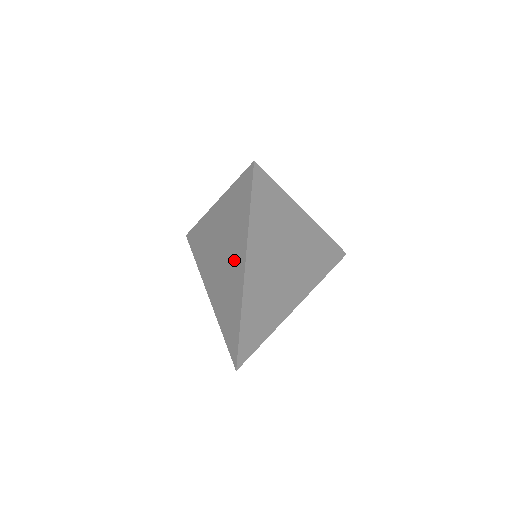
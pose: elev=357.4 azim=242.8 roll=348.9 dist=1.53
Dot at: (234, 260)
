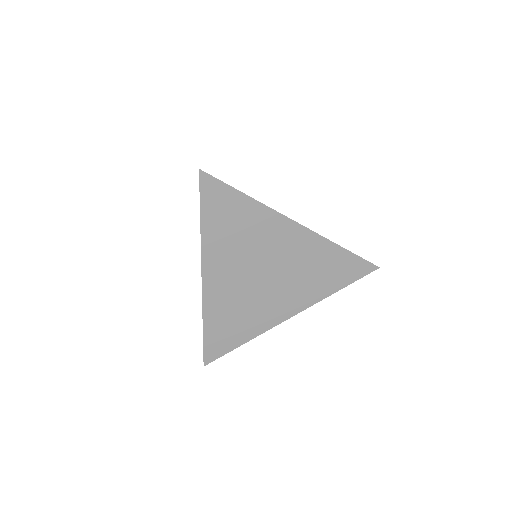
Dot at: occluded
